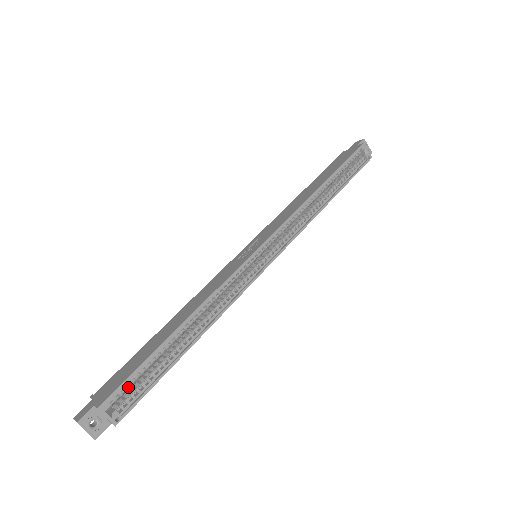
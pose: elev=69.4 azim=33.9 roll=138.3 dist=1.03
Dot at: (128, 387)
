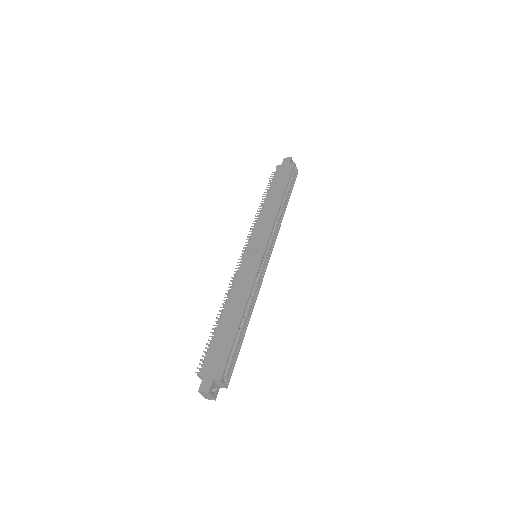
Dot at: (227, 363)
